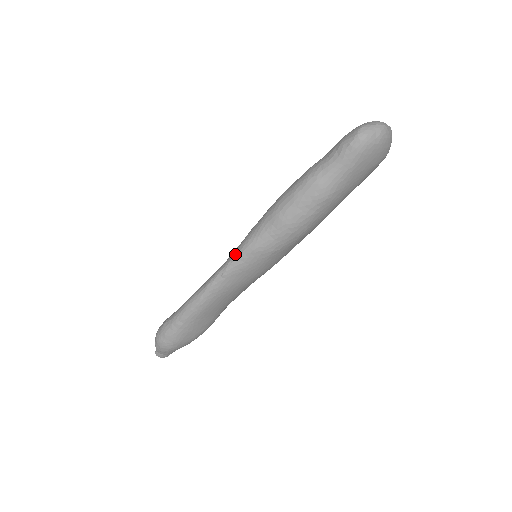
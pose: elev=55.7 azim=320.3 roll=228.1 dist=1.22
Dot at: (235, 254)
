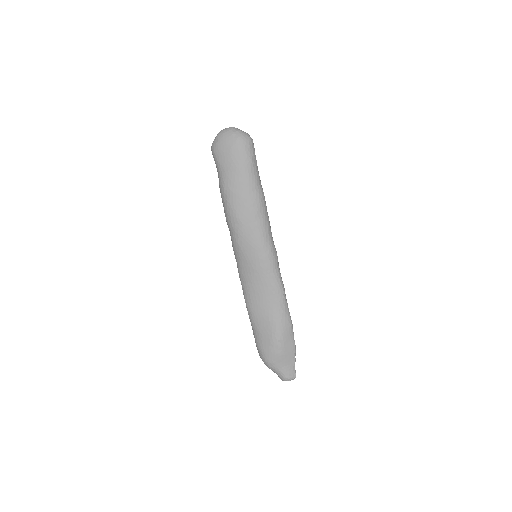
Dot at: occluded
